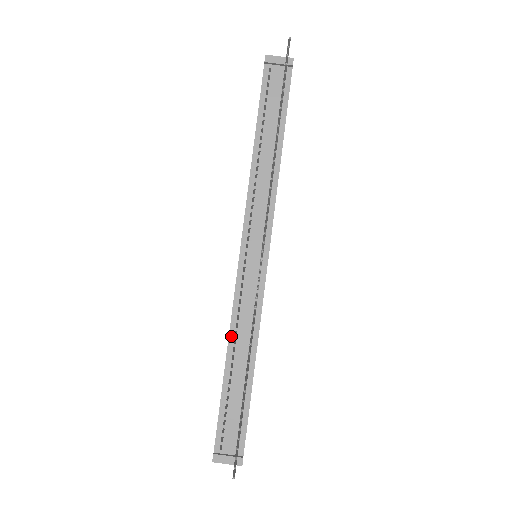
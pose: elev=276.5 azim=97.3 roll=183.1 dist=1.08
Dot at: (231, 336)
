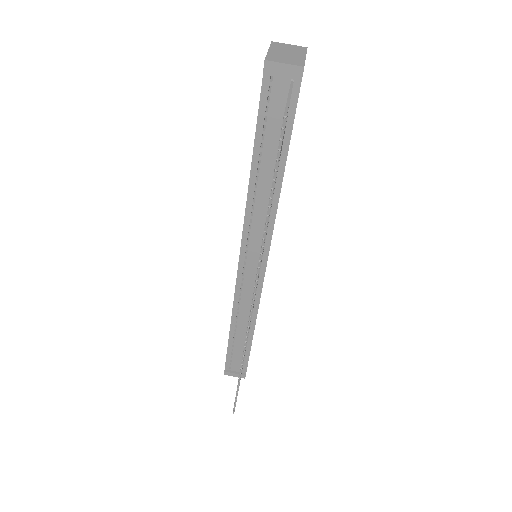
Dot at: (234, 314)
